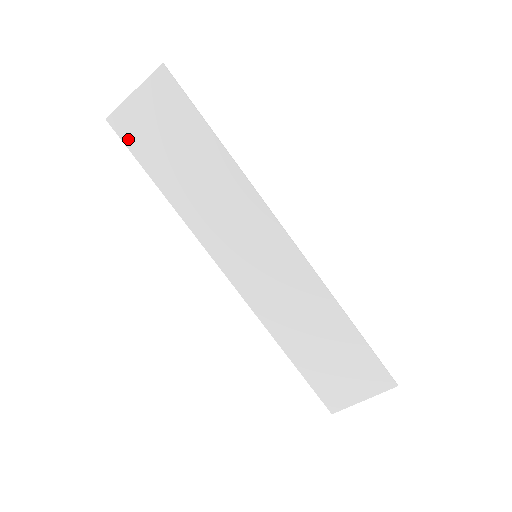
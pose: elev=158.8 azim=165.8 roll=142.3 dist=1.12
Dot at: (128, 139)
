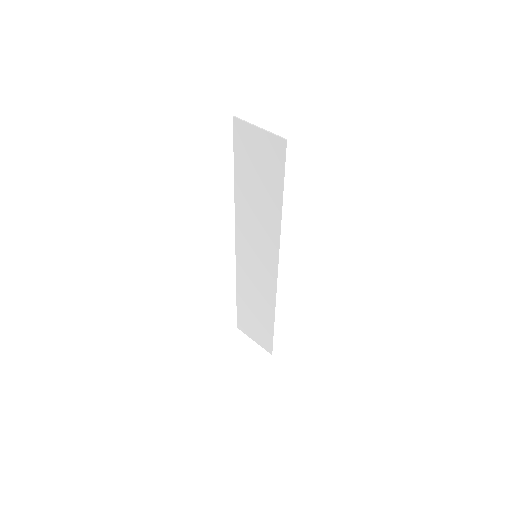
Dot at: (237, 140)
